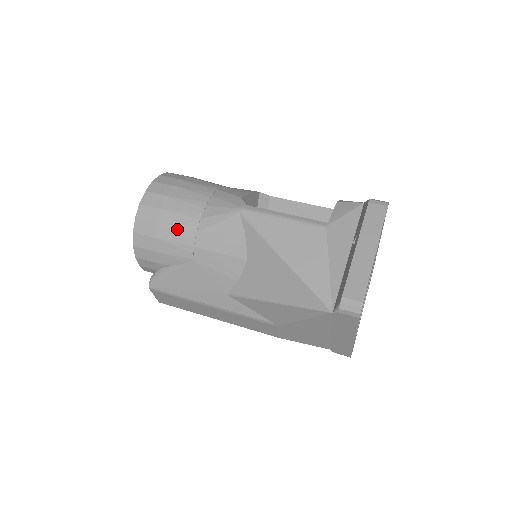
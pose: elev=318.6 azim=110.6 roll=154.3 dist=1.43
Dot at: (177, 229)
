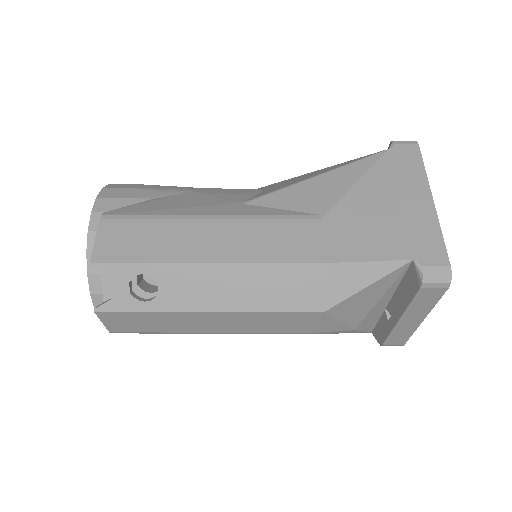
Dot at: occluded
